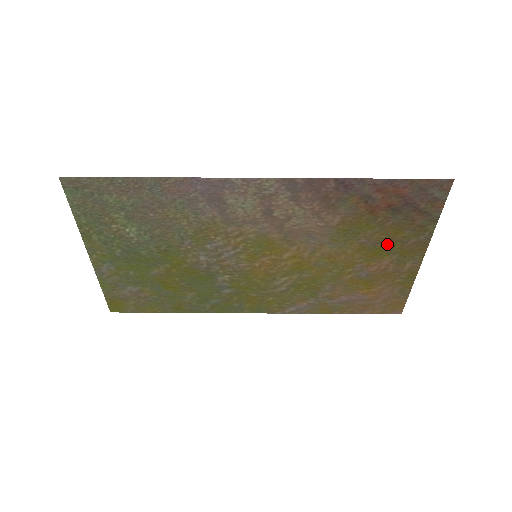
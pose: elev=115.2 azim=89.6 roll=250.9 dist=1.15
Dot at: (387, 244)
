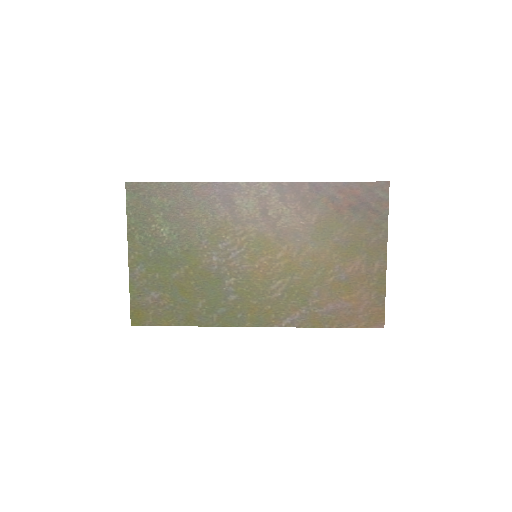
Dot at: (355, 243)
